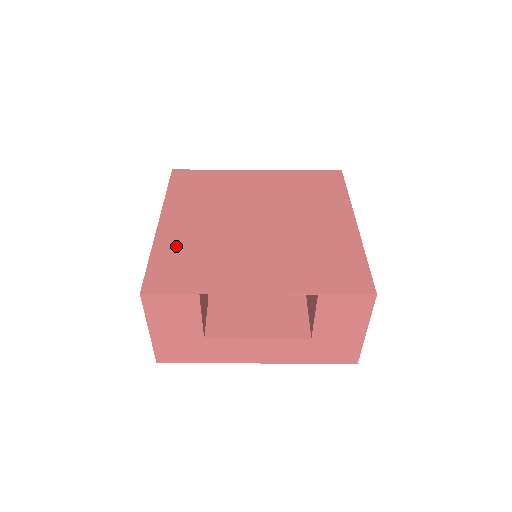
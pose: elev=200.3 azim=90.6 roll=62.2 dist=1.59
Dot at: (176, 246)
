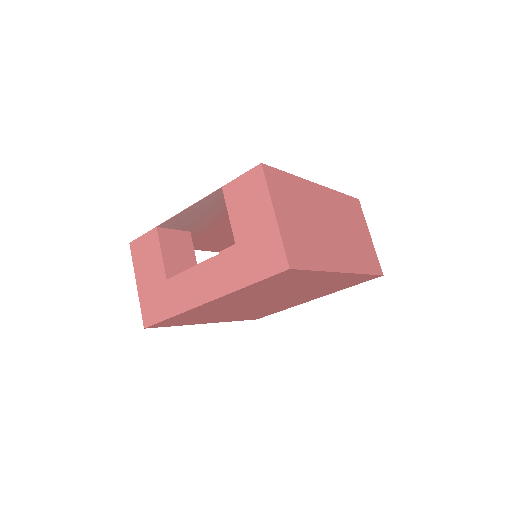
Dot at: occluded
